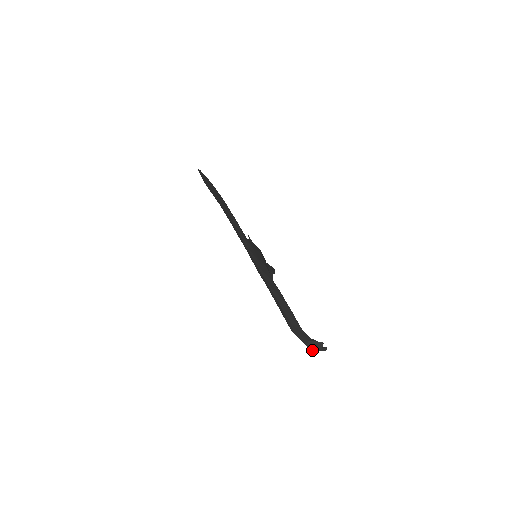
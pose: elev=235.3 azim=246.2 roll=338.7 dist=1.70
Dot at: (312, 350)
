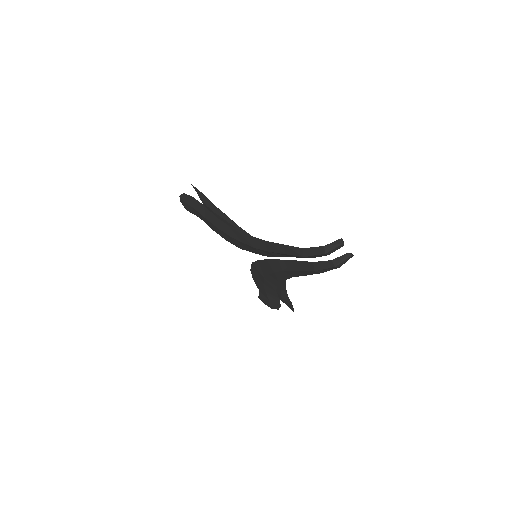
Dot at: (336, 265)
